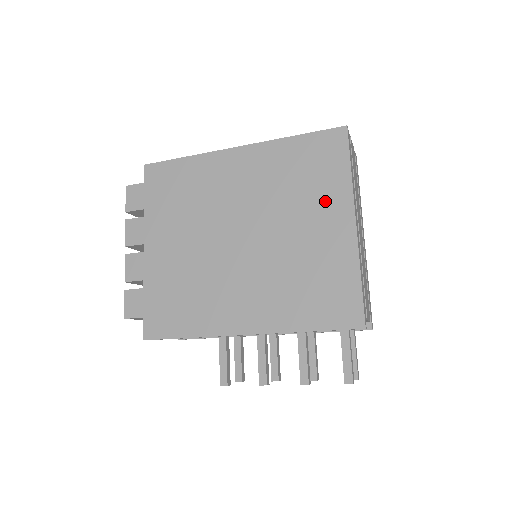
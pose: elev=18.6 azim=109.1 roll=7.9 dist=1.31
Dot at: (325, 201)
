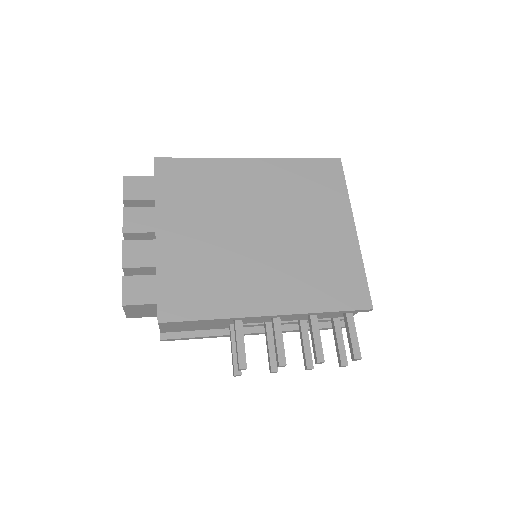
Dot at: (330, 210)
